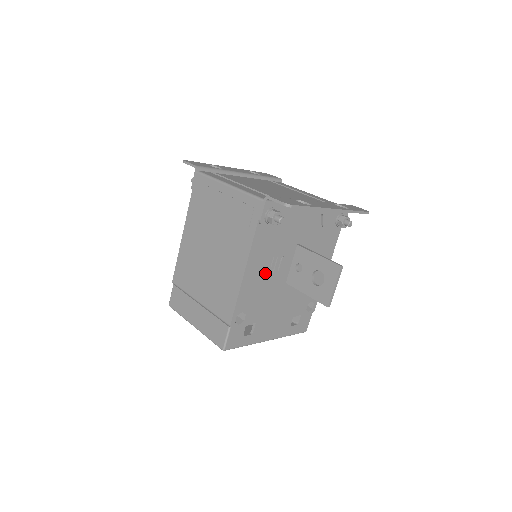
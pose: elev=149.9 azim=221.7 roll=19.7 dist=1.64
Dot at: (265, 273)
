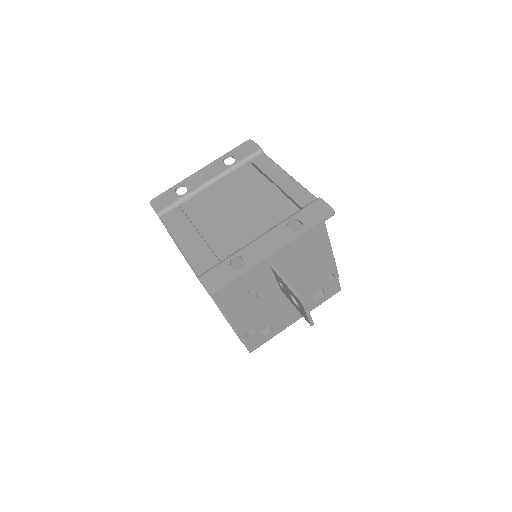
Dot at: (249, 302)
